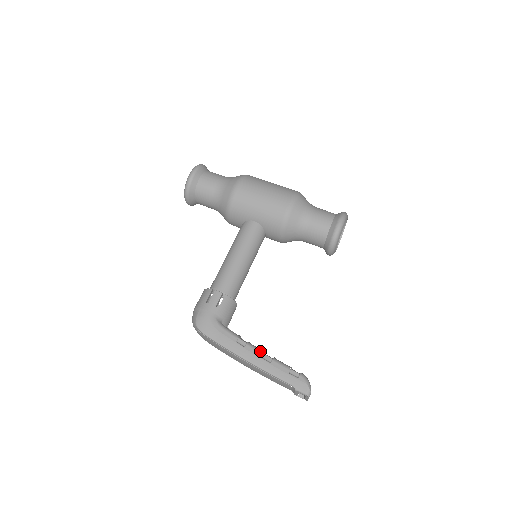
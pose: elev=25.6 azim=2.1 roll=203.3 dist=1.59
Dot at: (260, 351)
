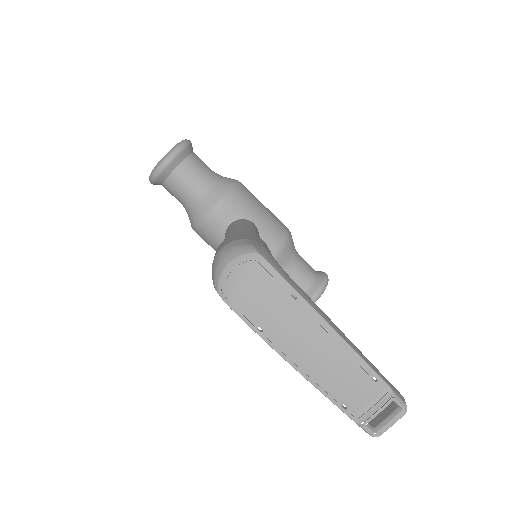
Dot at: occluded
